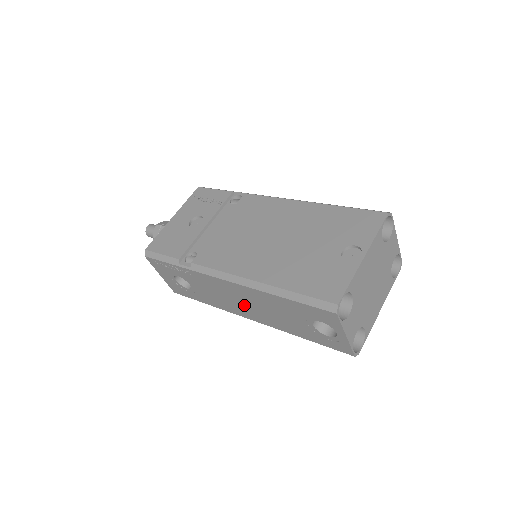
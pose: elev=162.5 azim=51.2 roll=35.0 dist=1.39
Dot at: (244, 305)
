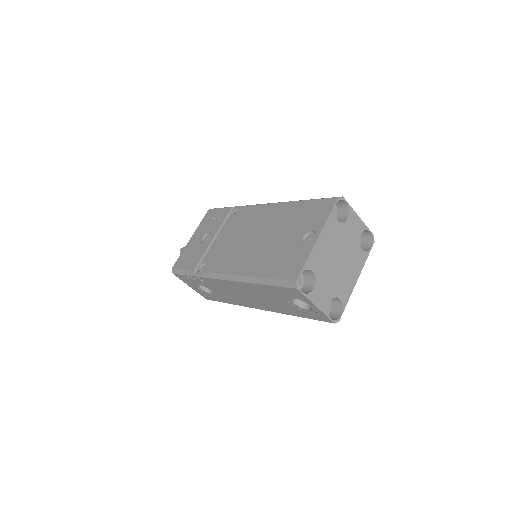
Dot at: (248, 298)
